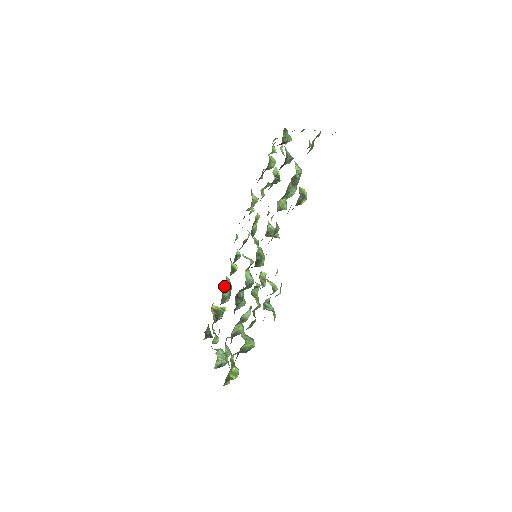
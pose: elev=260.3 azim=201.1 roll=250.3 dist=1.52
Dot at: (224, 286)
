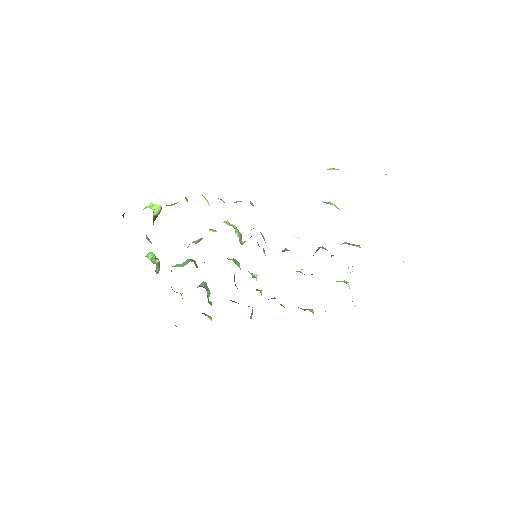
Dot at: occluded
